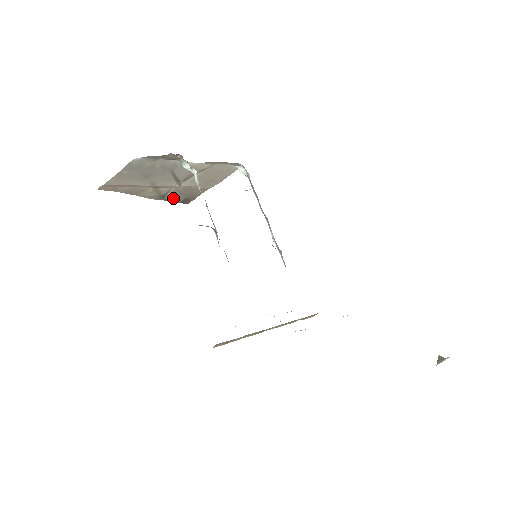
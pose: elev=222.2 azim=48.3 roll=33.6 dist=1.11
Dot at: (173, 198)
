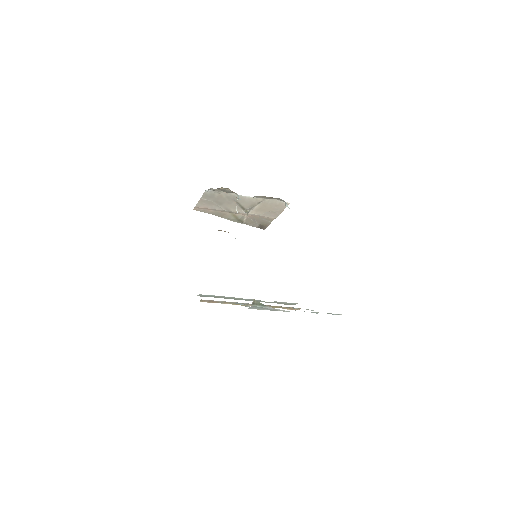
Dot at: (250, 223)
